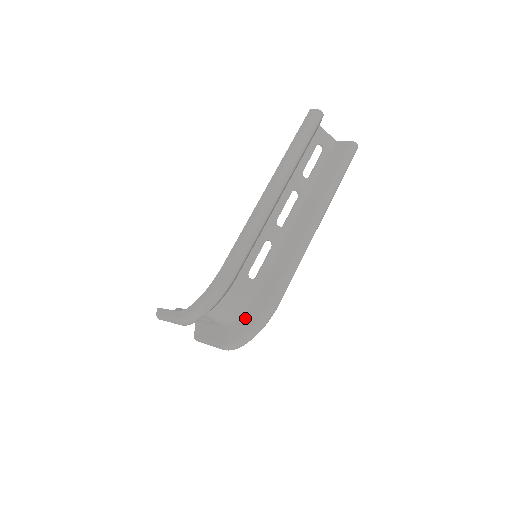
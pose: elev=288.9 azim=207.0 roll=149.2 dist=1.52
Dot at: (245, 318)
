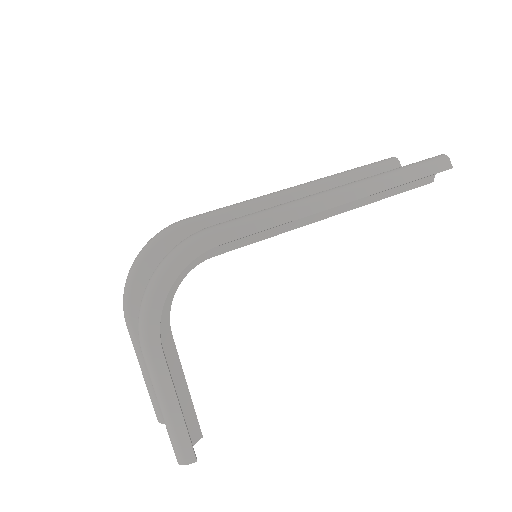
Dot at: occluded
